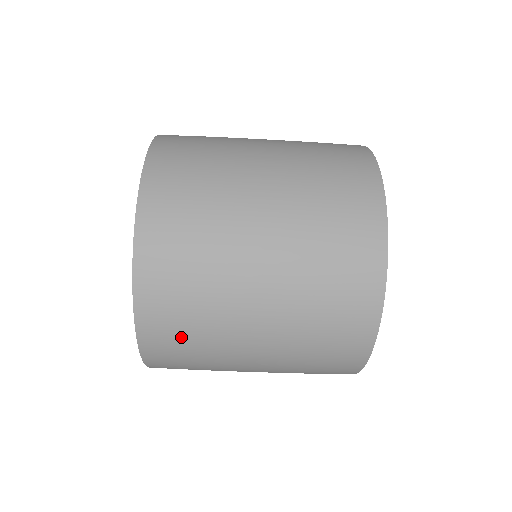
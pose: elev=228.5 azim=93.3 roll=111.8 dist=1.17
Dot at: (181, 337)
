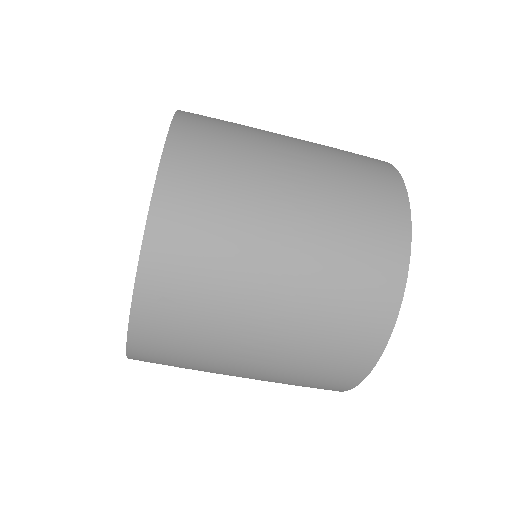
Dot at: (200, 229)
